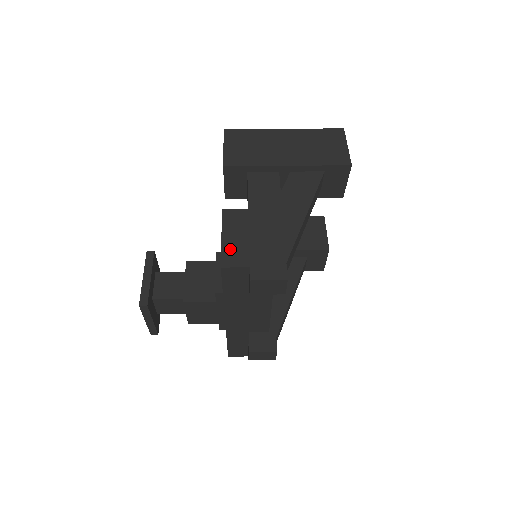
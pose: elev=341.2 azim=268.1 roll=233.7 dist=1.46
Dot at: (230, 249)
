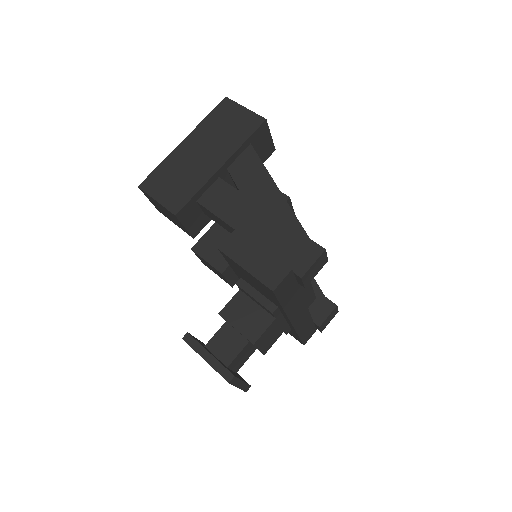
Dot at: (262, 271)
